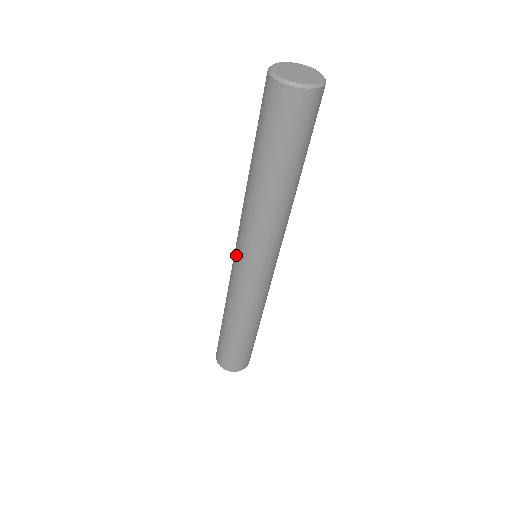
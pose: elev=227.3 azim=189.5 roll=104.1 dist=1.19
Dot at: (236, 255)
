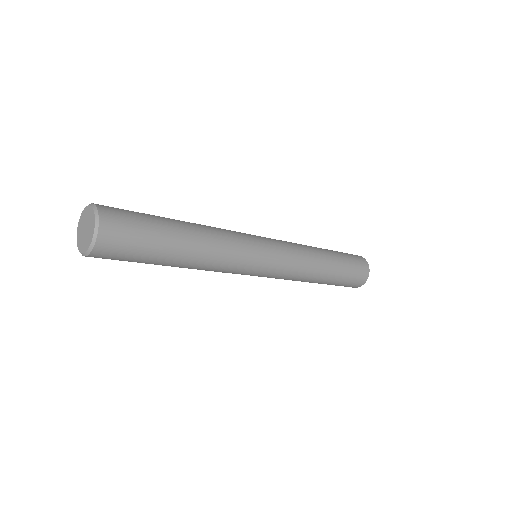
Dot at: occluded
